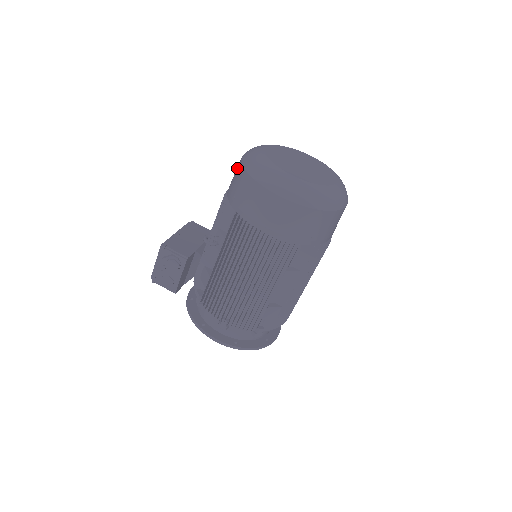
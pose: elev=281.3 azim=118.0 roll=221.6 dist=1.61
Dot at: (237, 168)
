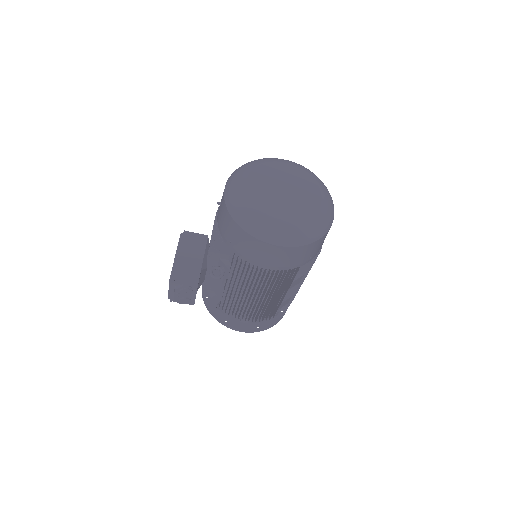
Dot at: (223, 210)
